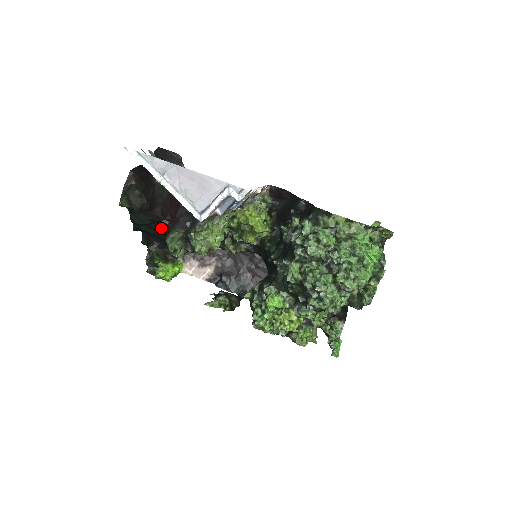
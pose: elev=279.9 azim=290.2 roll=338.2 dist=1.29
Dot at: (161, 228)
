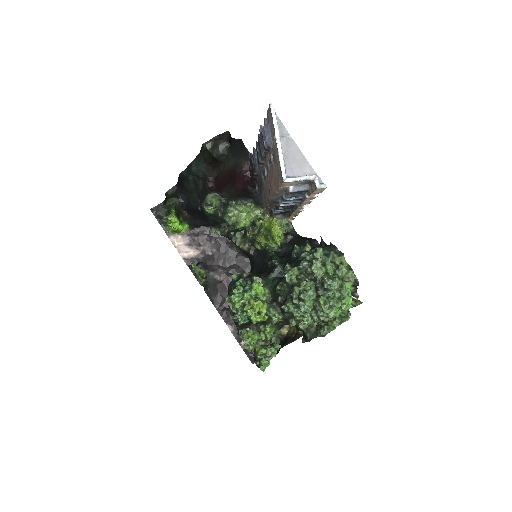
Dot at: (205, 187)
